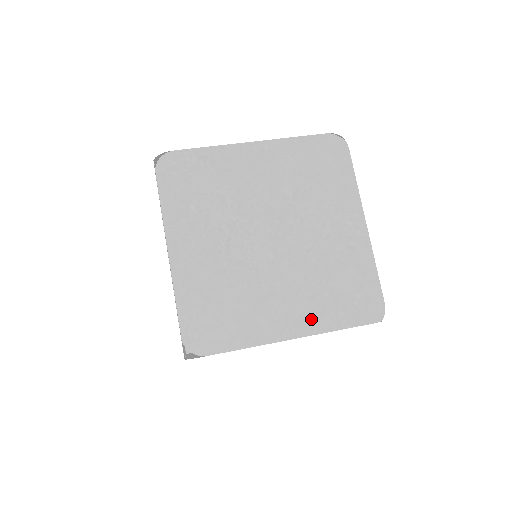
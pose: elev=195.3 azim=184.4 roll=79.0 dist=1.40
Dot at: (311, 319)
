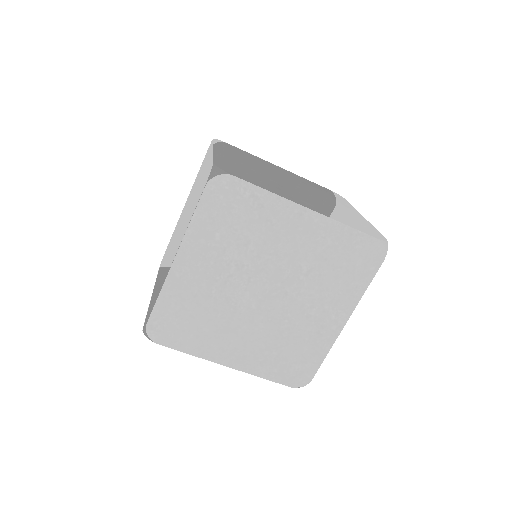
Dot at: (251, 362)
